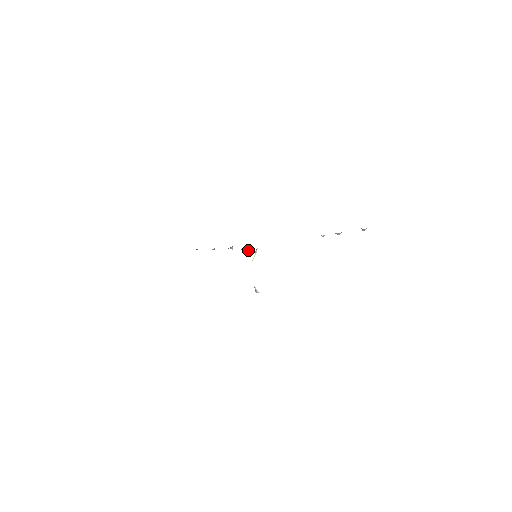
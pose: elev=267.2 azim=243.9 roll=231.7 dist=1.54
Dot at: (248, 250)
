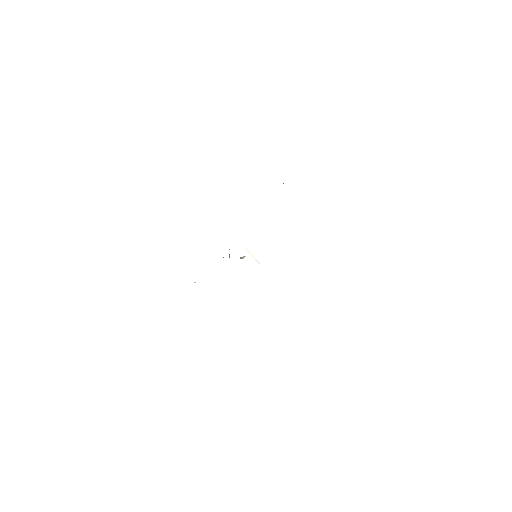
Dot at: (229, 254)
